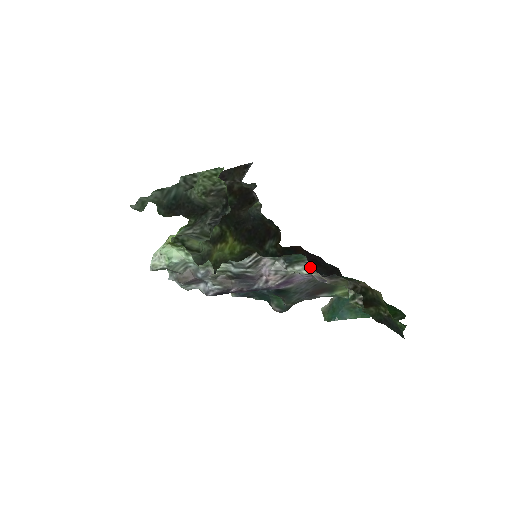
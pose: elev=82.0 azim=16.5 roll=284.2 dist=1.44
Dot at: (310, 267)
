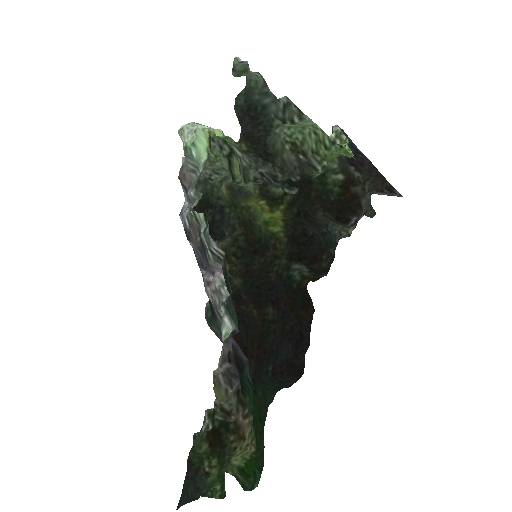
Dot at: (227, 338)
